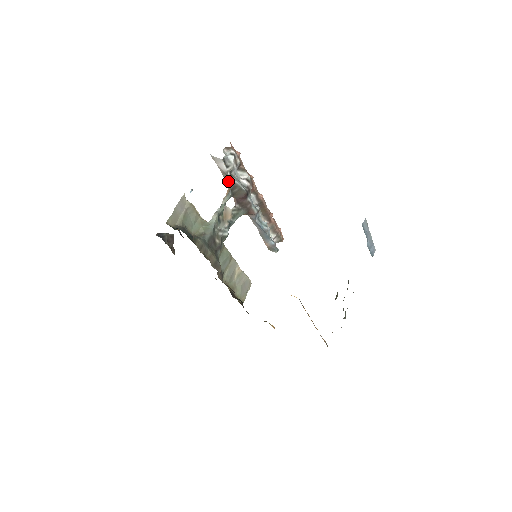
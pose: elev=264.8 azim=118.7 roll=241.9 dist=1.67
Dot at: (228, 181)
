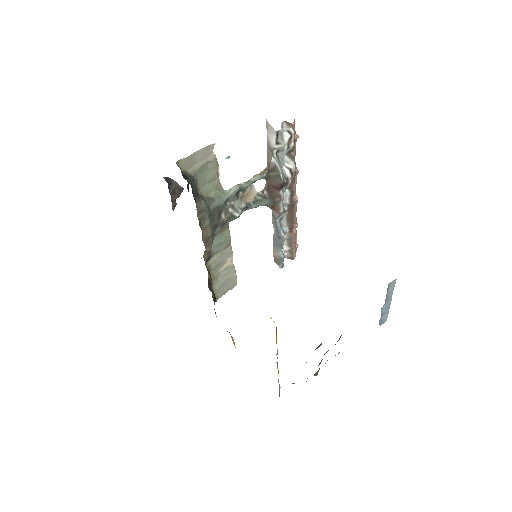
Dot at: (270, 159)
